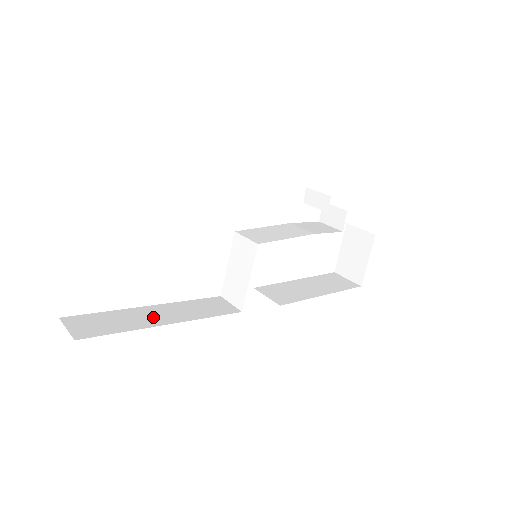
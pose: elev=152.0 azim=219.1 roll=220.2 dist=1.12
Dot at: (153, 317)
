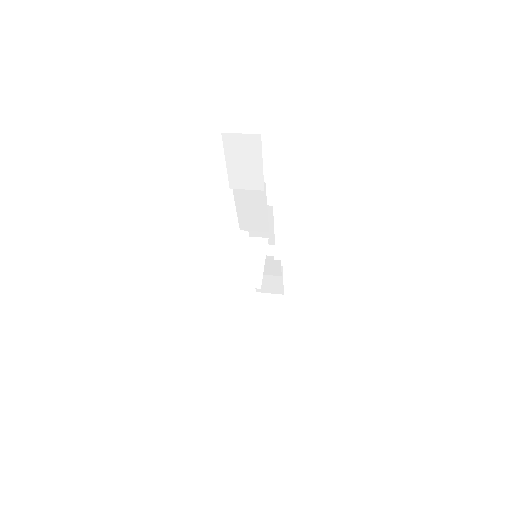
Dot at: occluded
